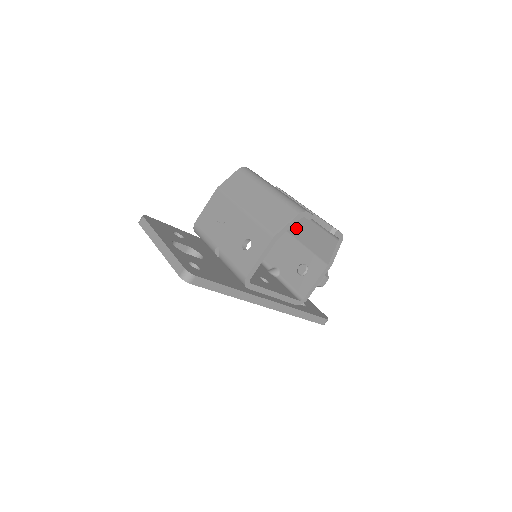
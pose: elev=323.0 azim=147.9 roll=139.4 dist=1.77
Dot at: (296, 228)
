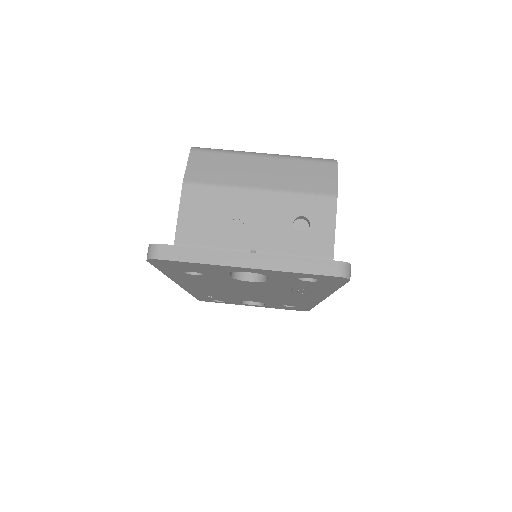
Dot at: occluded
